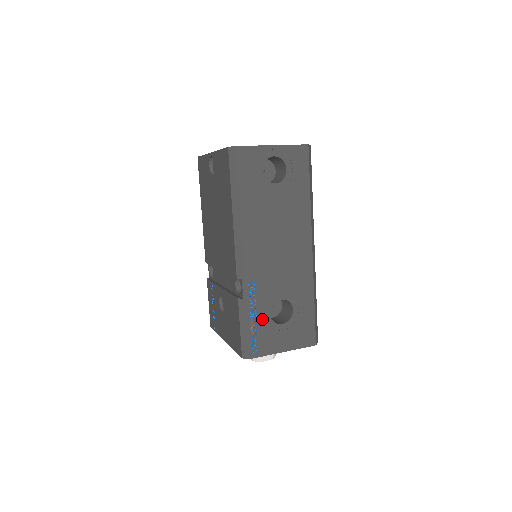
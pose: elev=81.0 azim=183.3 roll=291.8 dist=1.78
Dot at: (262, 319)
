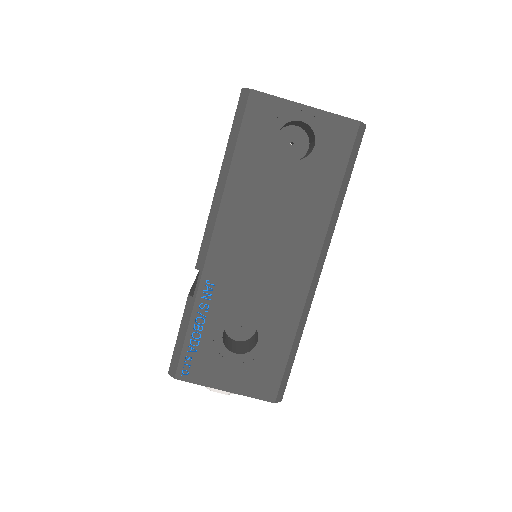
Dot at: (209, 335)
